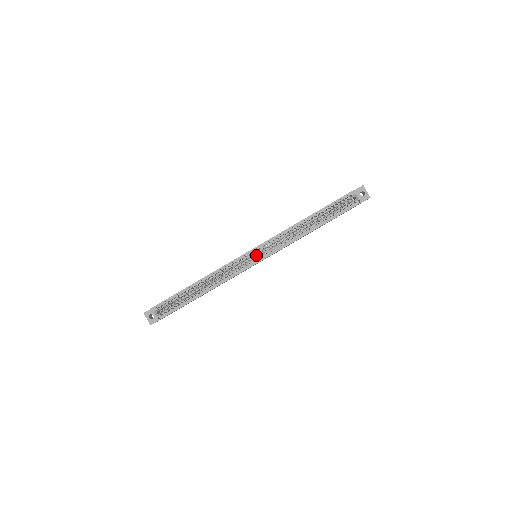
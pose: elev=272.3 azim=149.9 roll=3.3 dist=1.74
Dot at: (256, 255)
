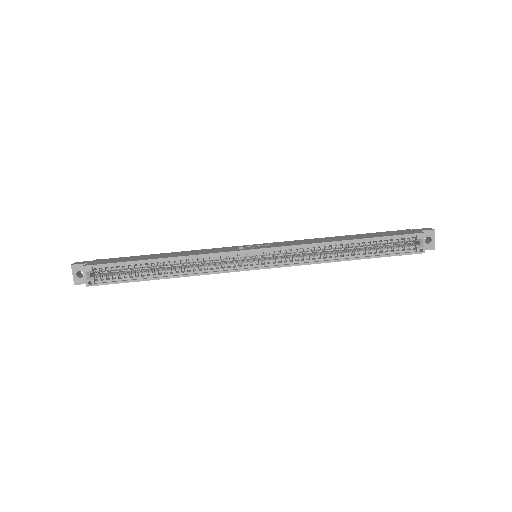
Dot at: occluded
